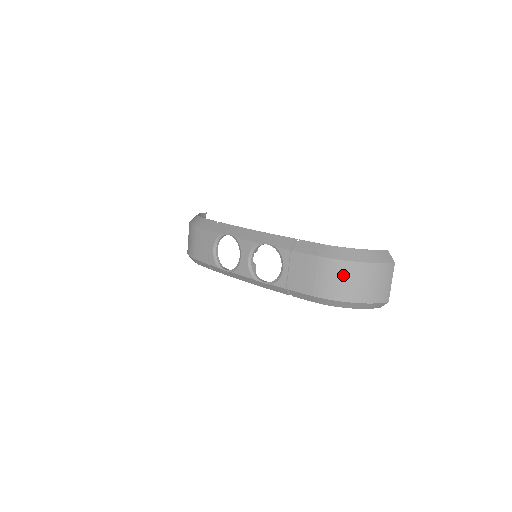
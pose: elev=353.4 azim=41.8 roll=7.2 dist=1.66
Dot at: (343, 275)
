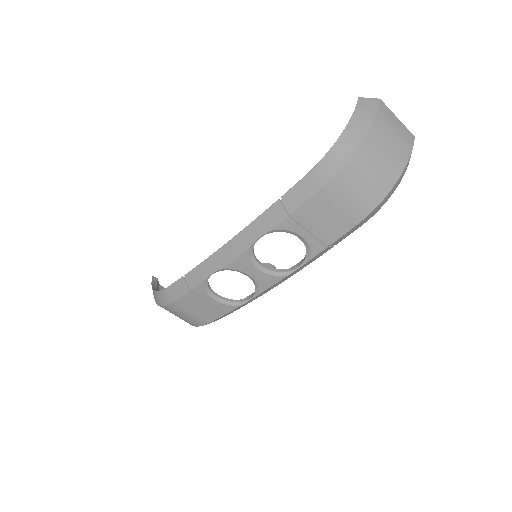
Dot at: (363, 172)
